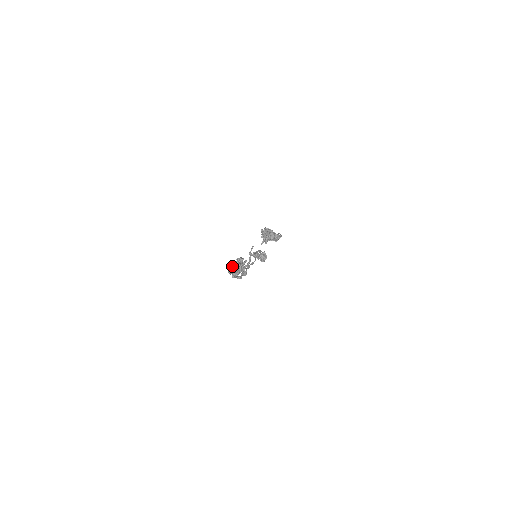
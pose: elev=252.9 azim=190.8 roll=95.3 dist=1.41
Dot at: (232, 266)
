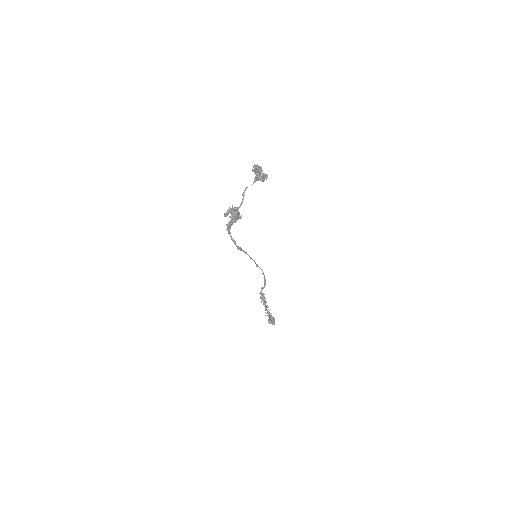
Dot at: (228, 209)
